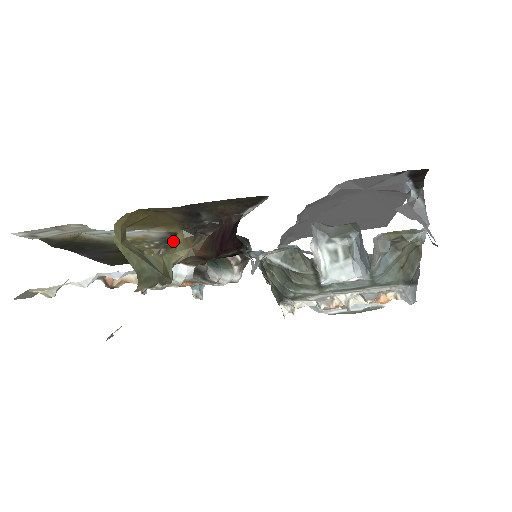
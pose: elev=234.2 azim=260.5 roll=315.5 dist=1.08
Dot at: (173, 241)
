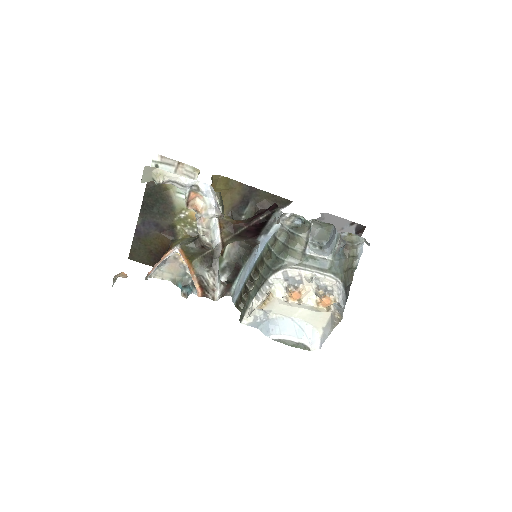
Dot at: occluded
